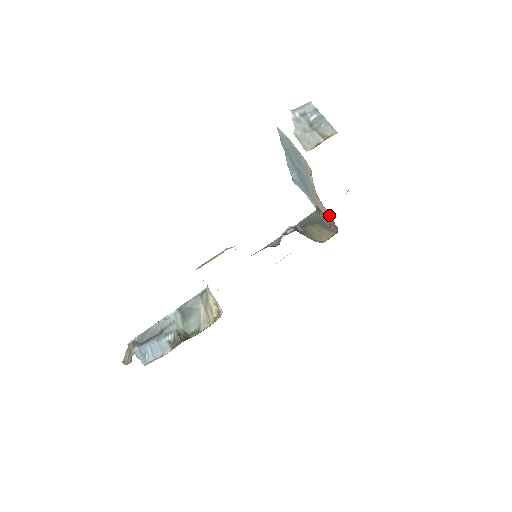
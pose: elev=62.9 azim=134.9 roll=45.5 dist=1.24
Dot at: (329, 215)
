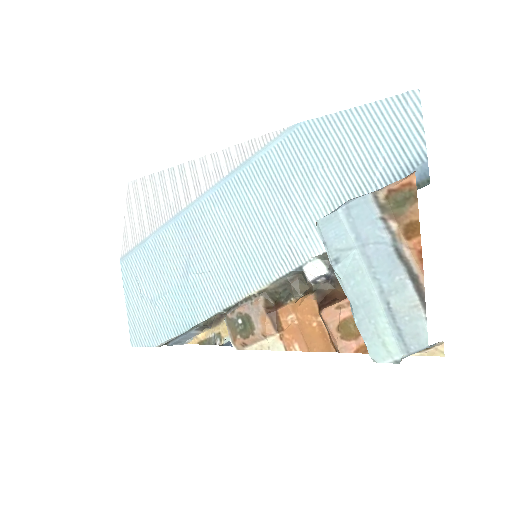
Dot at: occluded
